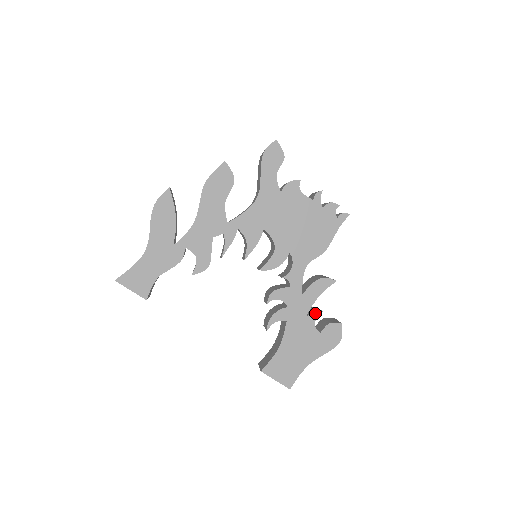
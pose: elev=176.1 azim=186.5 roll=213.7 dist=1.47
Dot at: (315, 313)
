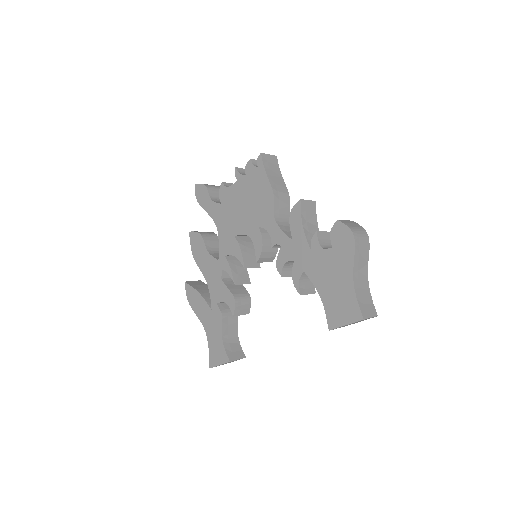
Dot at: (313, 240)
